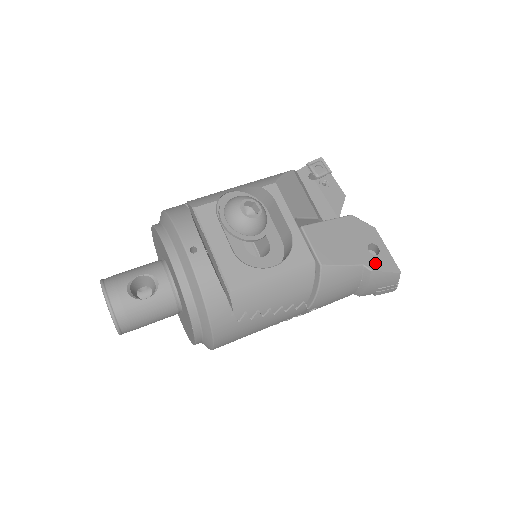
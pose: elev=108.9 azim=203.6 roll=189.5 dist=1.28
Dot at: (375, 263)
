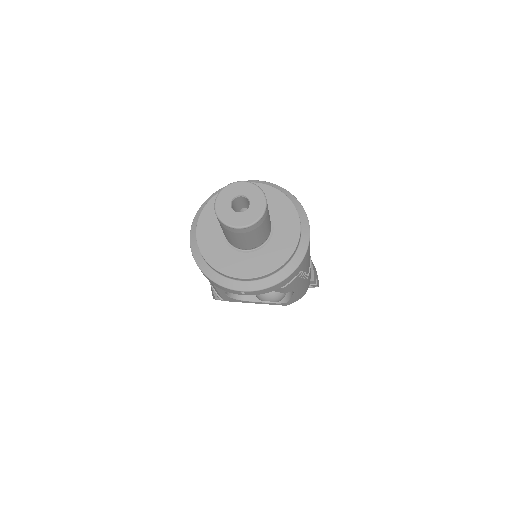
Dot at: occluded
